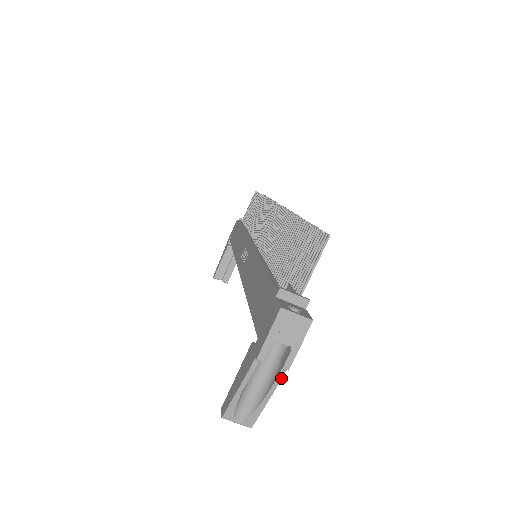
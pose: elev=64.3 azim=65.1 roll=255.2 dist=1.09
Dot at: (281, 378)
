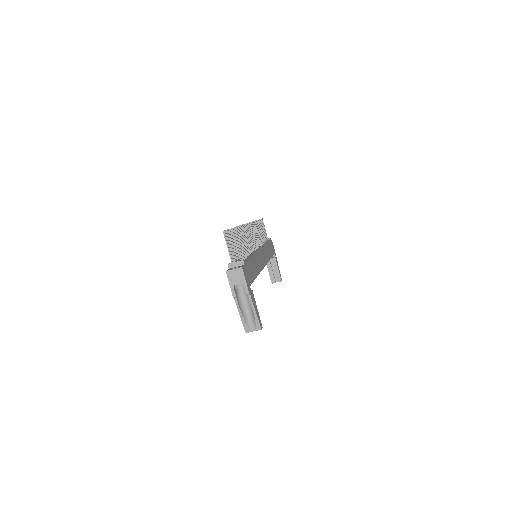
Dot at: (251, 299)
